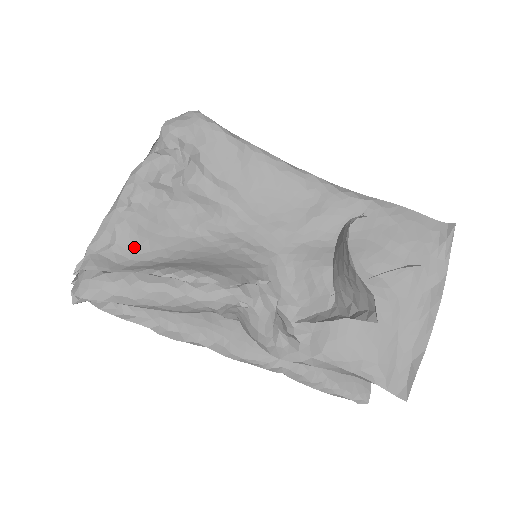
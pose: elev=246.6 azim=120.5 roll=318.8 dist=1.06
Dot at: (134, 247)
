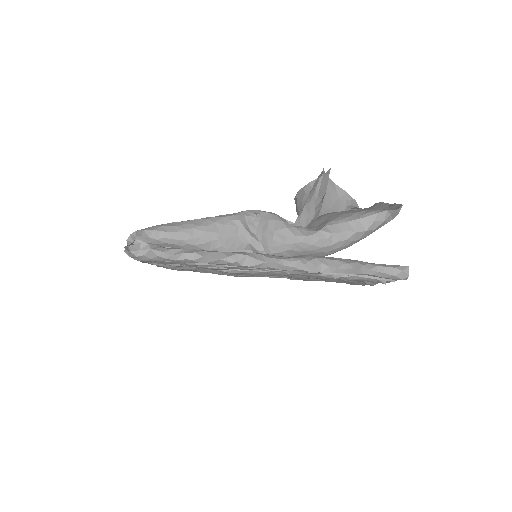
Dot at: occluded
